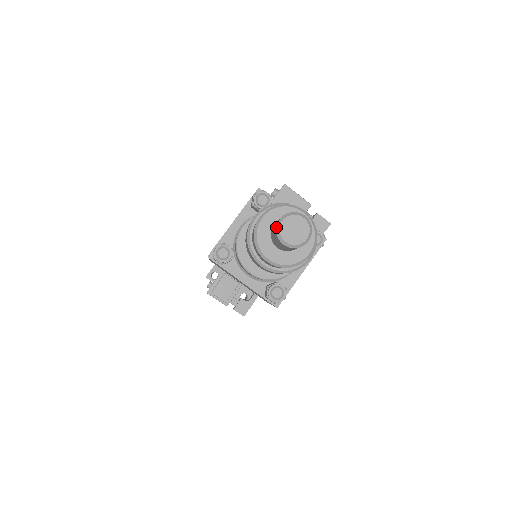
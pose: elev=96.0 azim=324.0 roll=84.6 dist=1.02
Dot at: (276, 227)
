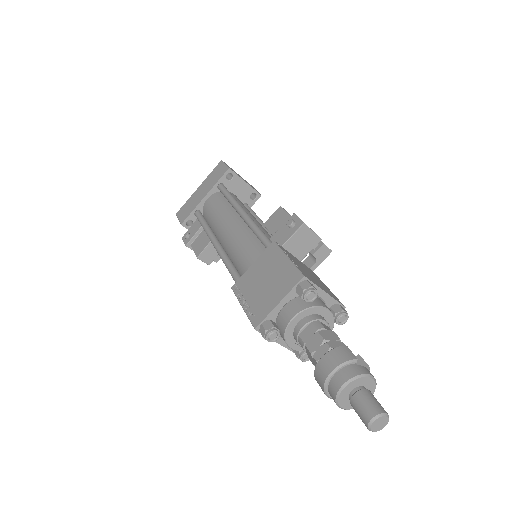
Dot at: (368, 423)
